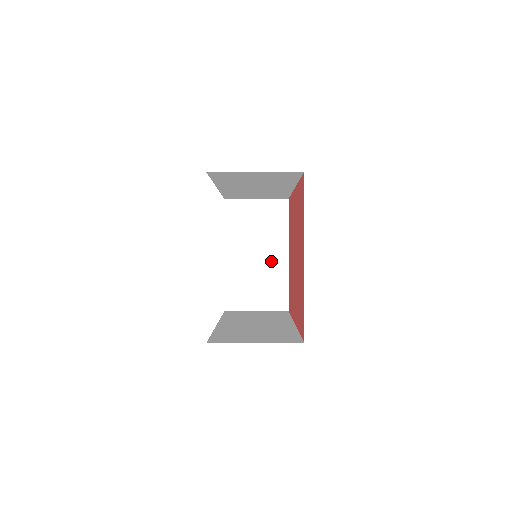
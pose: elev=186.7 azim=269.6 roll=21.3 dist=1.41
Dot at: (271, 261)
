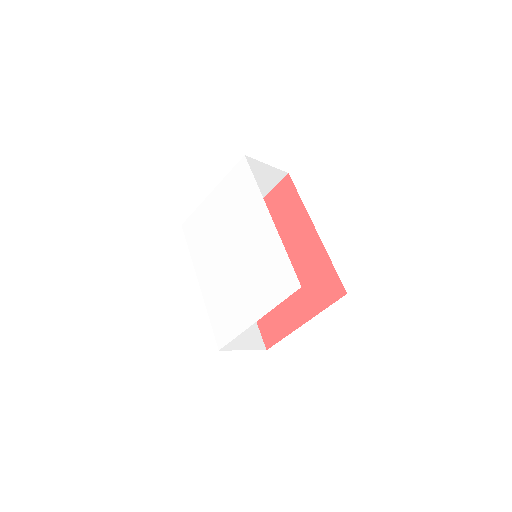
Dot at: occluded
